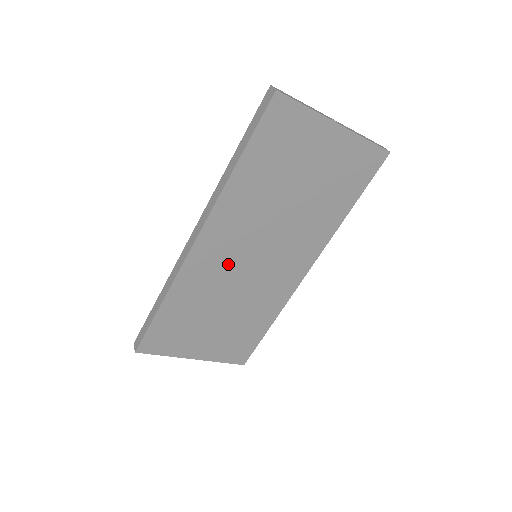
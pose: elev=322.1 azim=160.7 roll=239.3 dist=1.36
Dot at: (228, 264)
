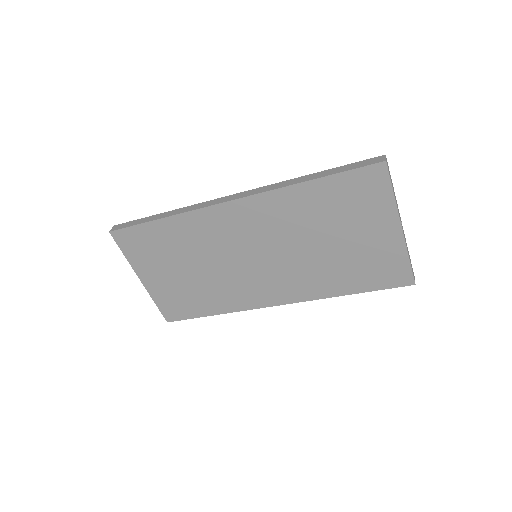
Dot at: (233, 241)
